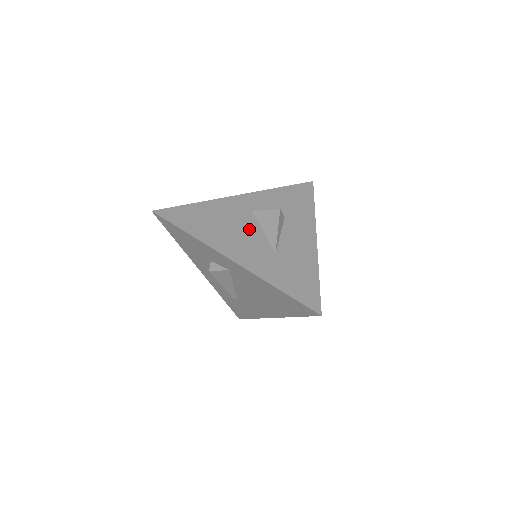
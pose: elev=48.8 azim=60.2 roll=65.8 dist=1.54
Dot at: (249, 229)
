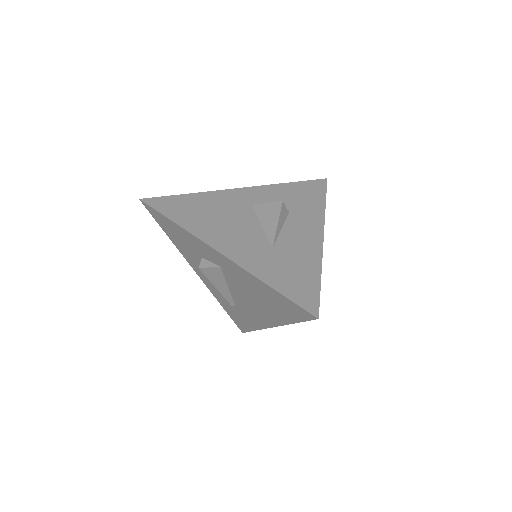
Dot at: (246, 222)
